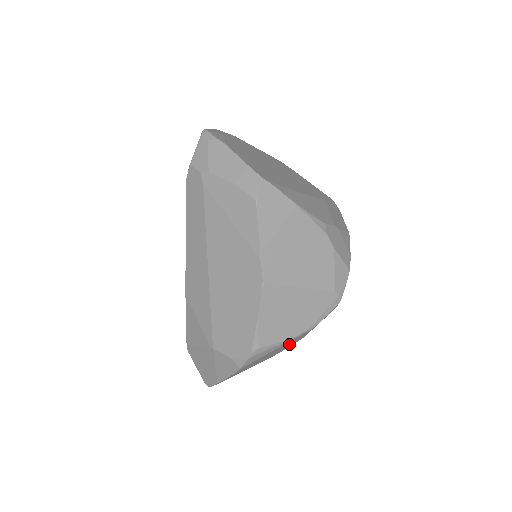
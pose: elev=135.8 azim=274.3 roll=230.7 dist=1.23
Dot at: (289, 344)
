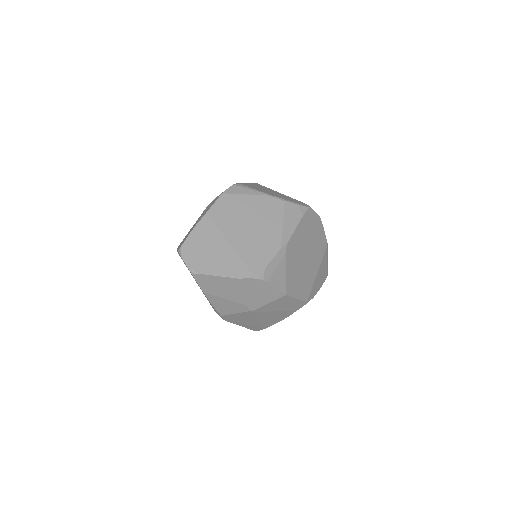
Dot at: (266, 231)
